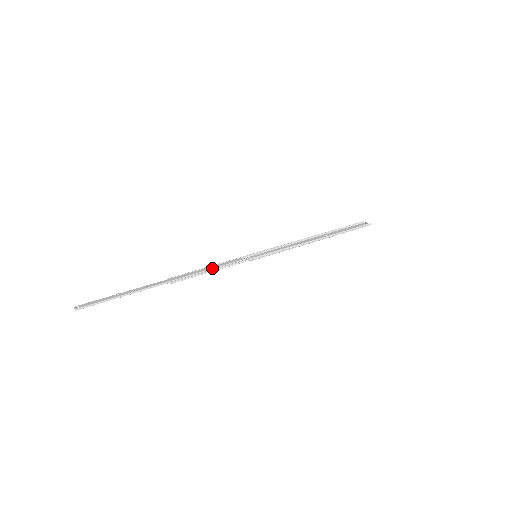
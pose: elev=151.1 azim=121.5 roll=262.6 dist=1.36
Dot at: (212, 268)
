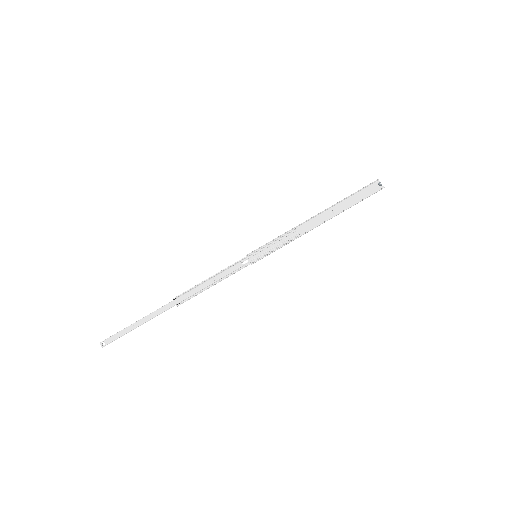
Dot at: (213, 282)
